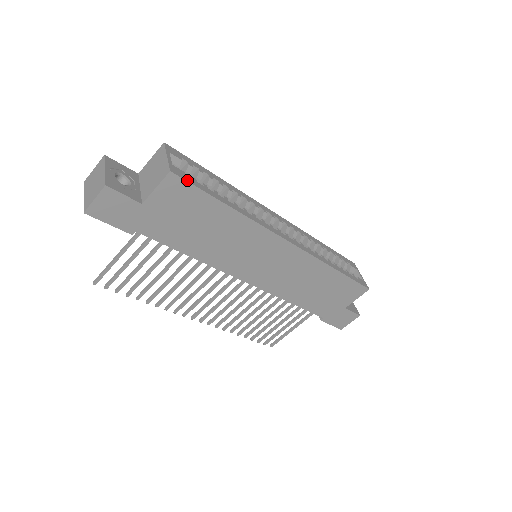
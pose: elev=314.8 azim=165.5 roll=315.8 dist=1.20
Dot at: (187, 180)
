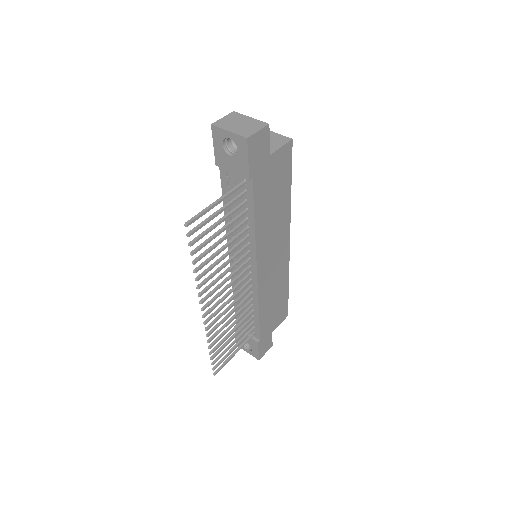
Dot at: (291, 153)
